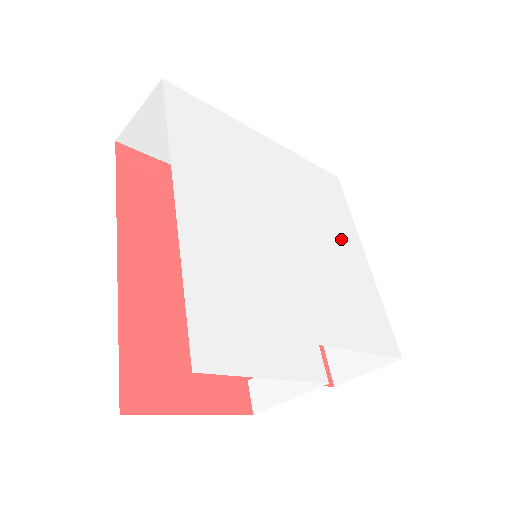
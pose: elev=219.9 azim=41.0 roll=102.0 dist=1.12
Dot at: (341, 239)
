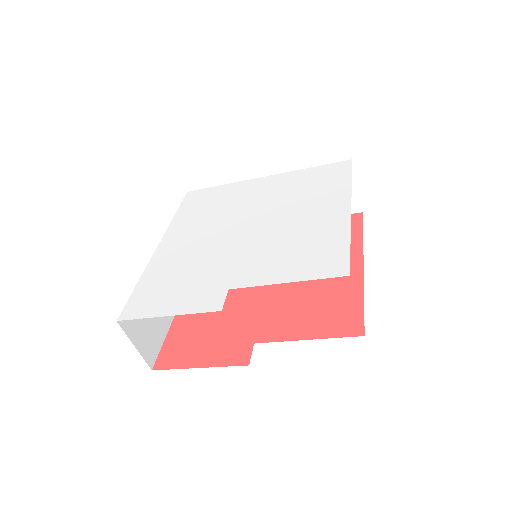
Dot at: (317, 208)
